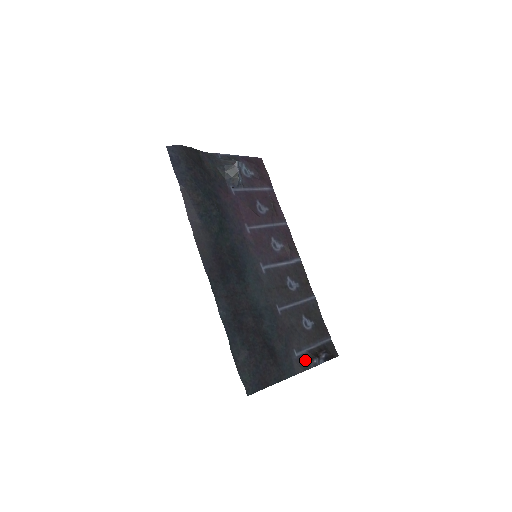
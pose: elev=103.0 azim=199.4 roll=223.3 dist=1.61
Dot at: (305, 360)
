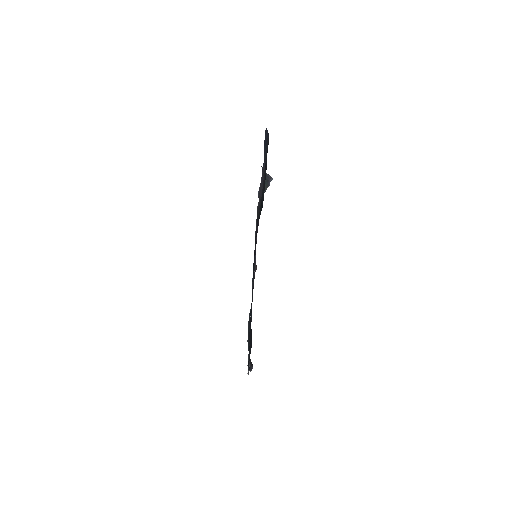
Dot at: (249, 362)
